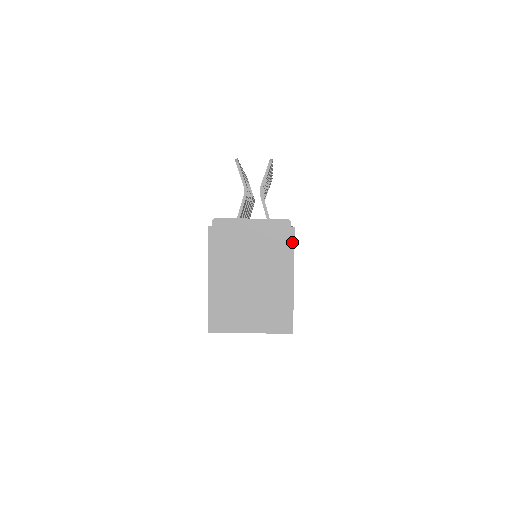
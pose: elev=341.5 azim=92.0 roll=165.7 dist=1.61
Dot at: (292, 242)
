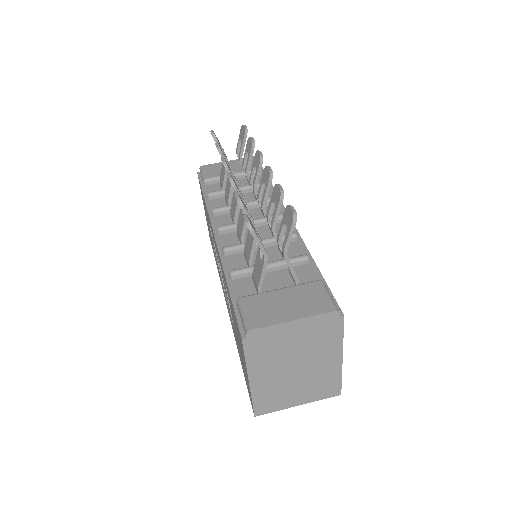
Dot at: (341, 329)
